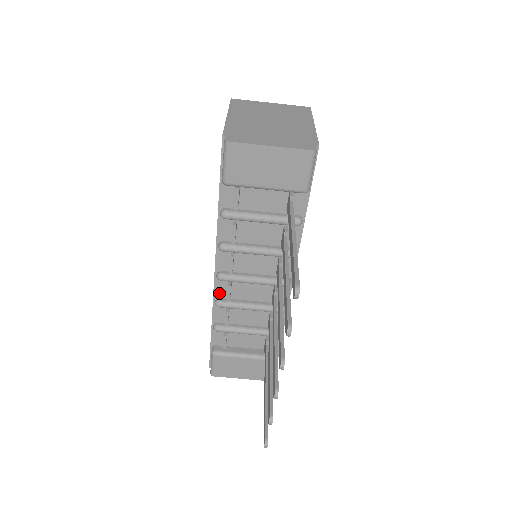
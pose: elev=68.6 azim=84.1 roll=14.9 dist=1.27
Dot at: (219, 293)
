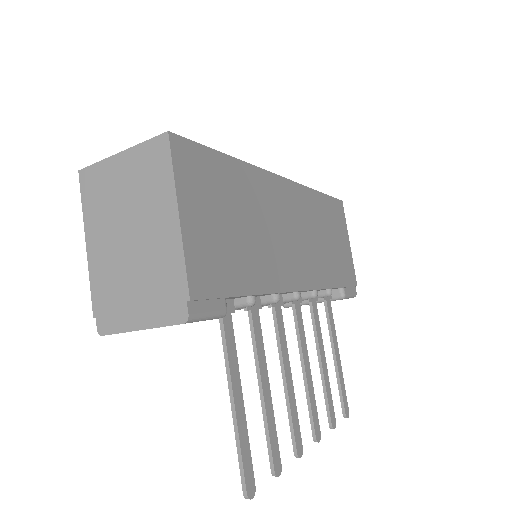
Dot at: occluded
